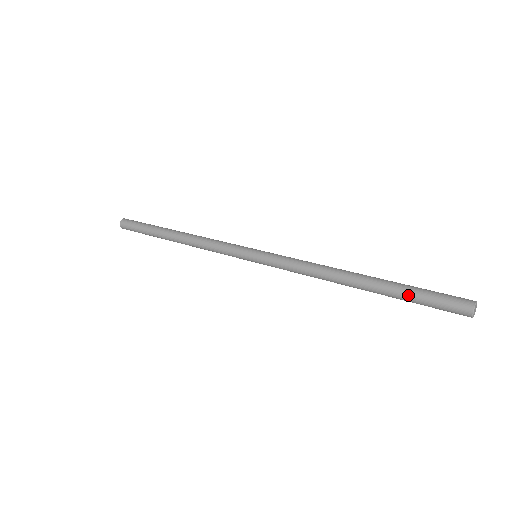
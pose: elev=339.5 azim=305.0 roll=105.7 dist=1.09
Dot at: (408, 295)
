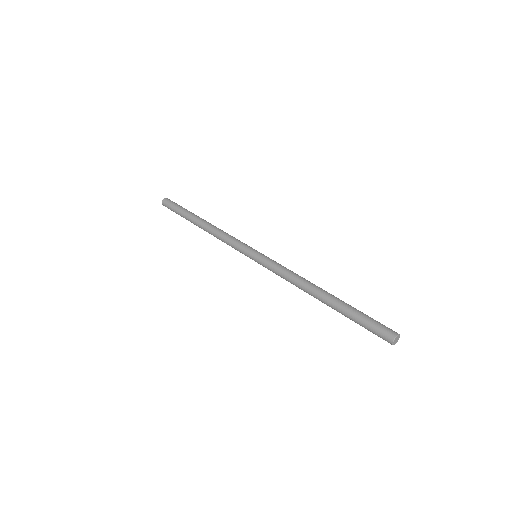
Dot at: (353, 318)
